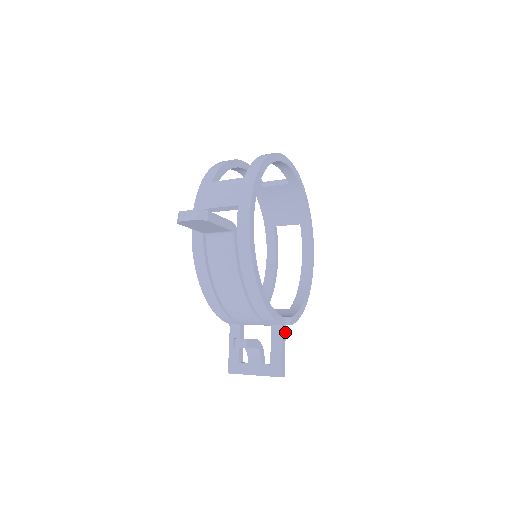
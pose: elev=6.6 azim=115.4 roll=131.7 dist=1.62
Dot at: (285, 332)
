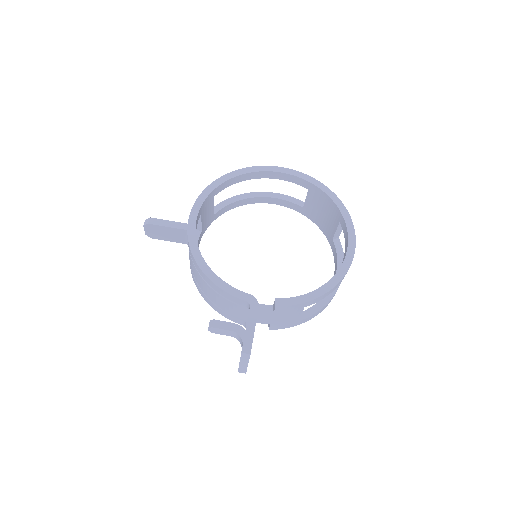
Dot at: occluded
